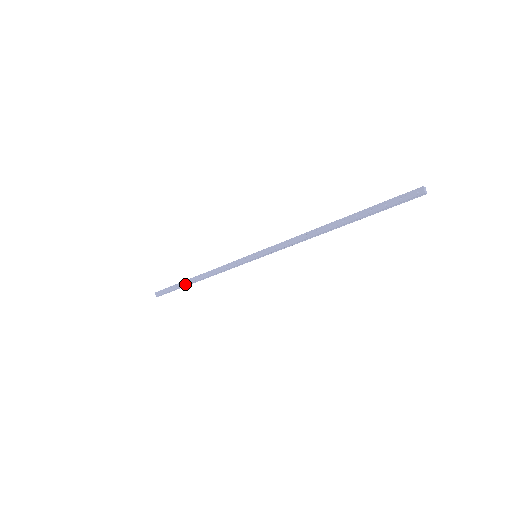
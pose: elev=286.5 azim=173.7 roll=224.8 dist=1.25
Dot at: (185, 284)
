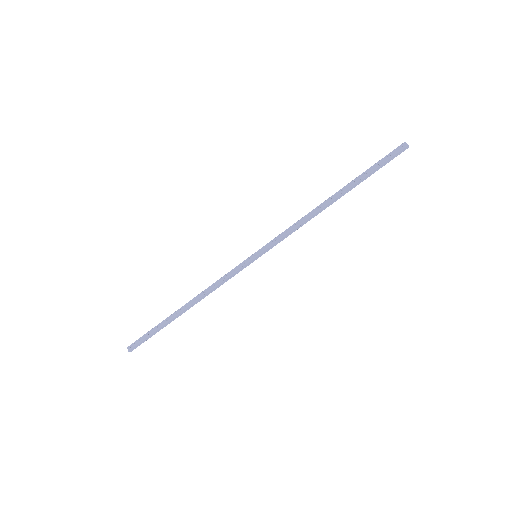
Dot at: (170, 319)
